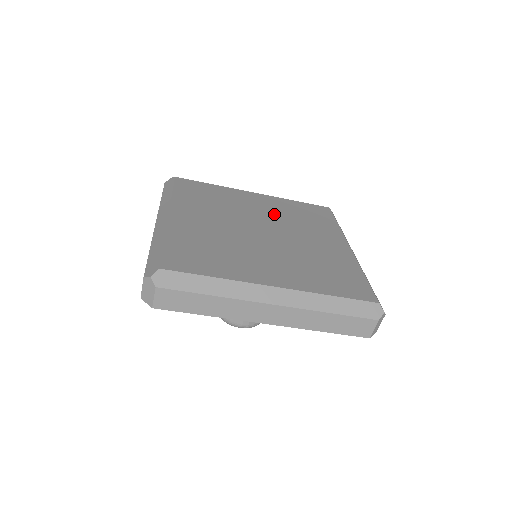
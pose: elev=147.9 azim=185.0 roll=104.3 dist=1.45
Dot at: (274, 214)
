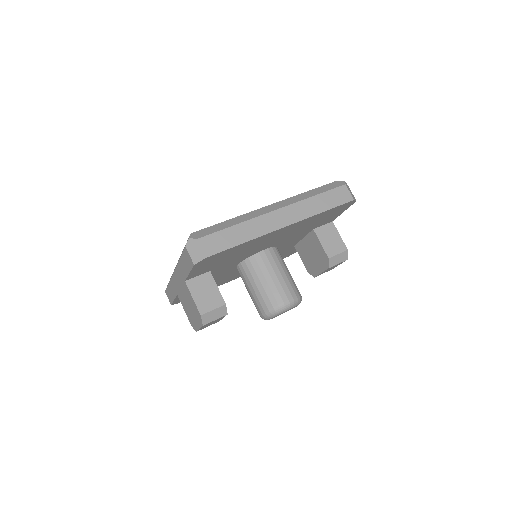
Dot at: occluded
